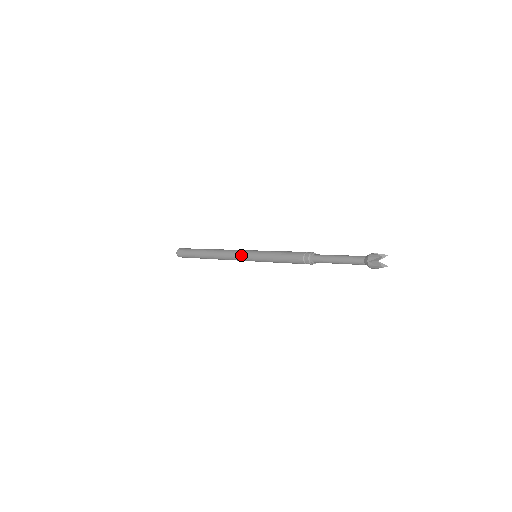
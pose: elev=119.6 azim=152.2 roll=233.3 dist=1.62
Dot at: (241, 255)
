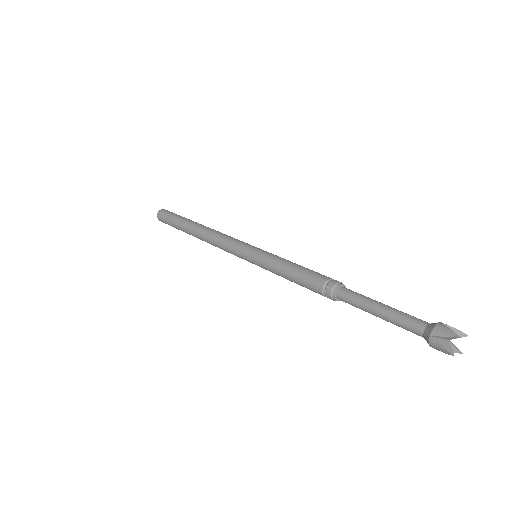
Dot at: (235, 248)
